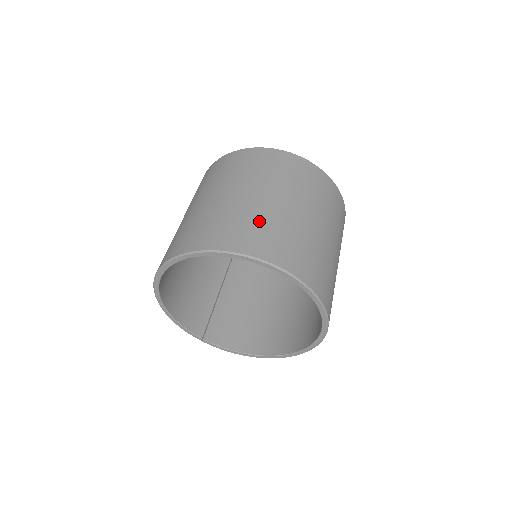
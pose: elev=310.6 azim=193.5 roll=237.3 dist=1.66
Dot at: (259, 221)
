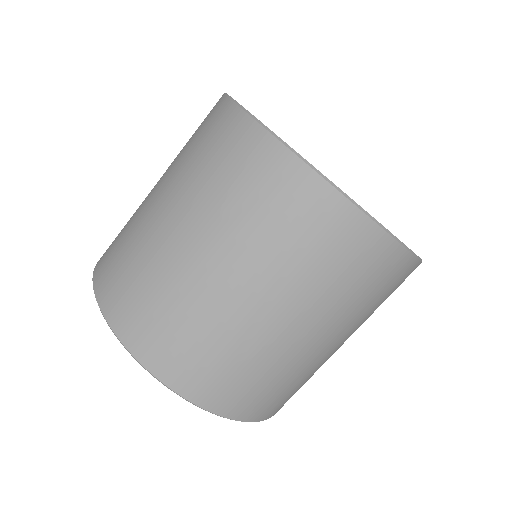
Dot at: (183, 315)
